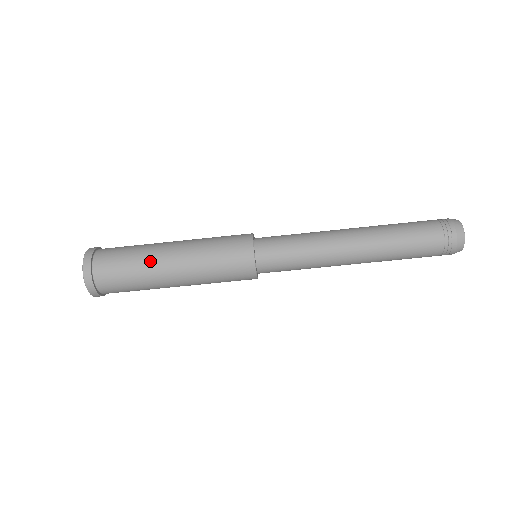
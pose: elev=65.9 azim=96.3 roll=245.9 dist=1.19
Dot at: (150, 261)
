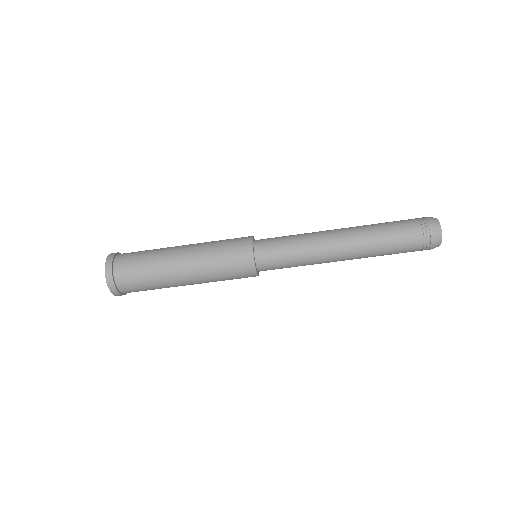
Dot at: (167, 283)
